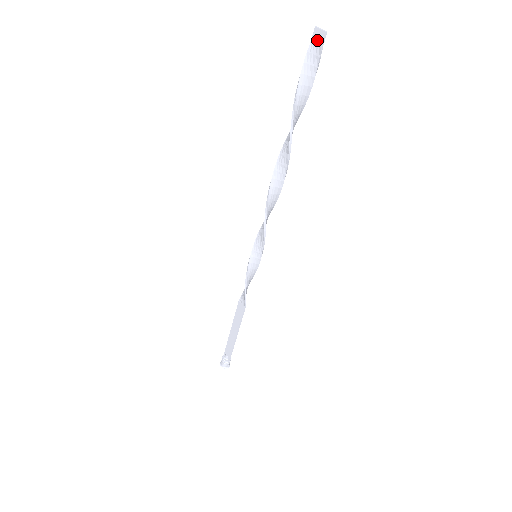
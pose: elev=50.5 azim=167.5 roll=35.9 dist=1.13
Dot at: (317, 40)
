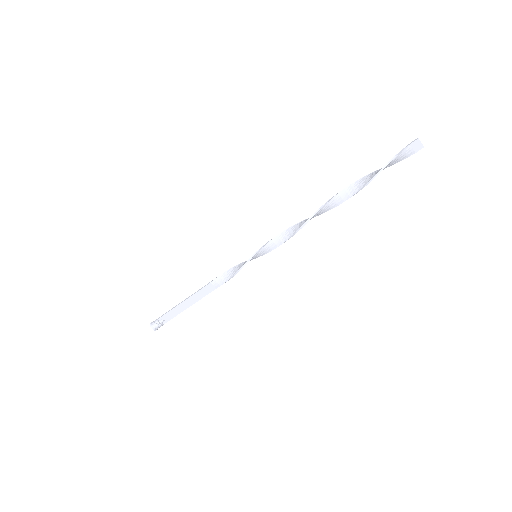
Dot at: (415, 148)
